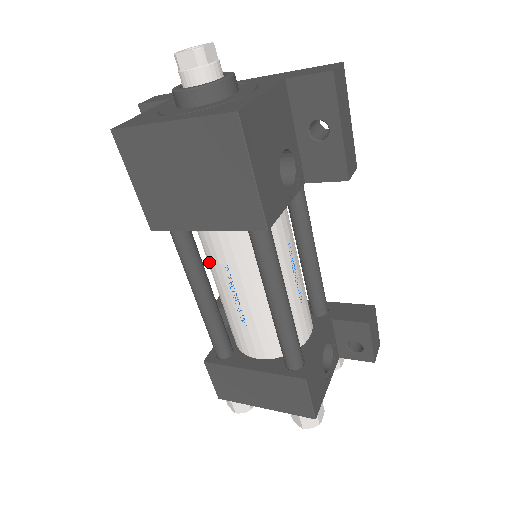
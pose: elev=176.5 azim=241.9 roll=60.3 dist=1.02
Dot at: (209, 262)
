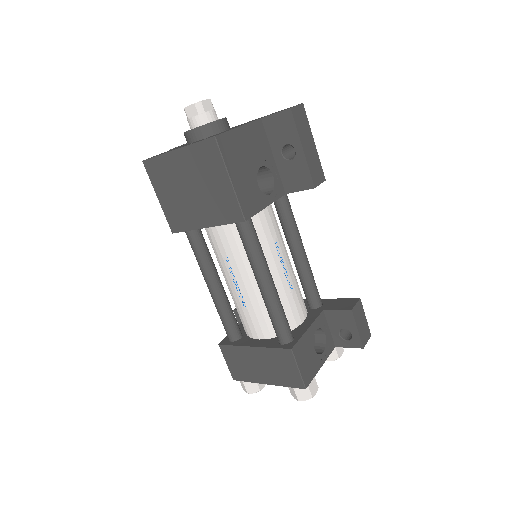
Dot at: (217, 258)
